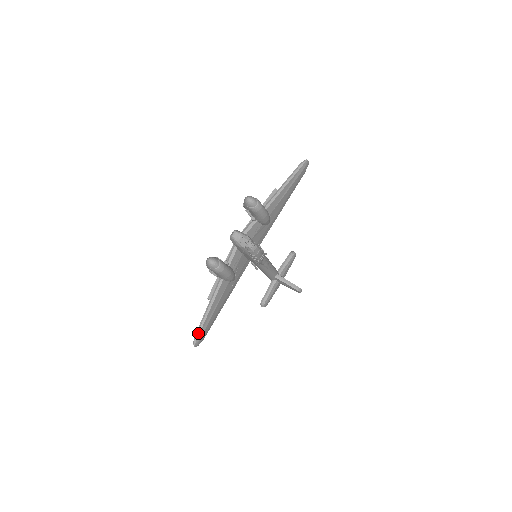
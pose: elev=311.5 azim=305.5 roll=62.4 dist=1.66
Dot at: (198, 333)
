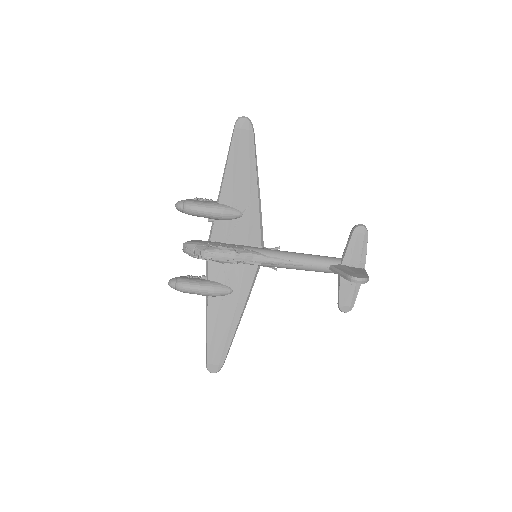
Dot at: (206, 358)
